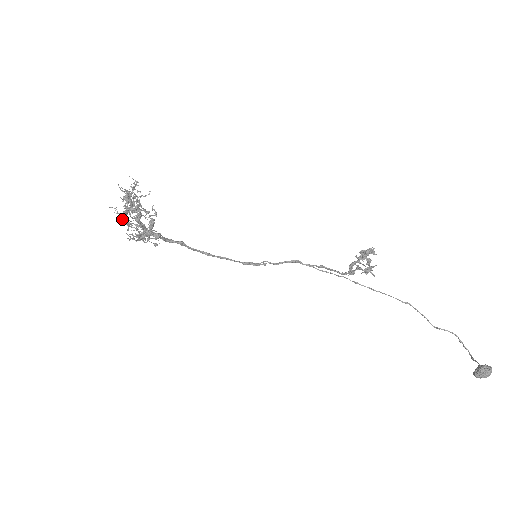
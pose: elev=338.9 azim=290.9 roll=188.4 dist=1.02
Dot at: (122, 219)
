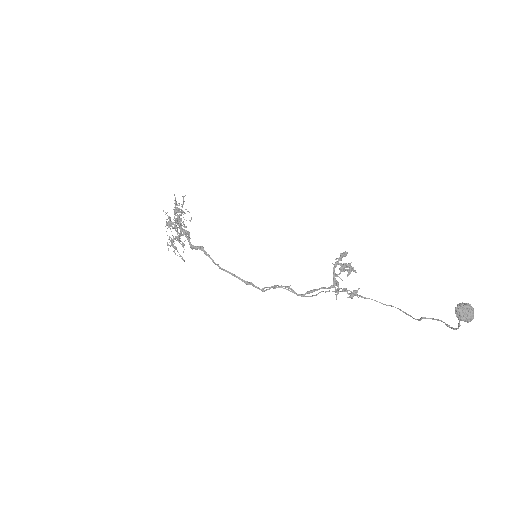
Dot at: occluded
